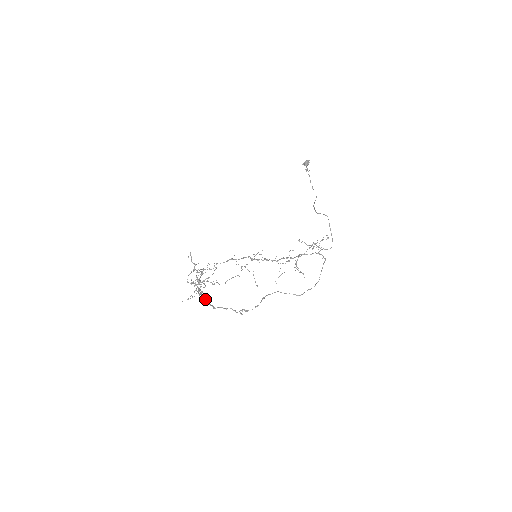
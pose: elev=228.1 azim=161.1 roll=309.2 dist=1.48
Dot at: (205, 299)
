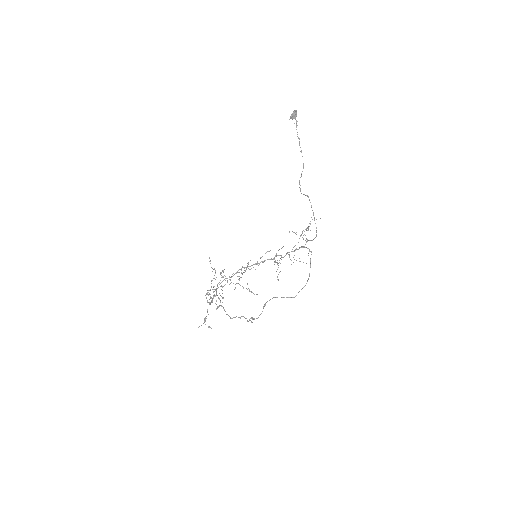
Dot at: (224, 309)
